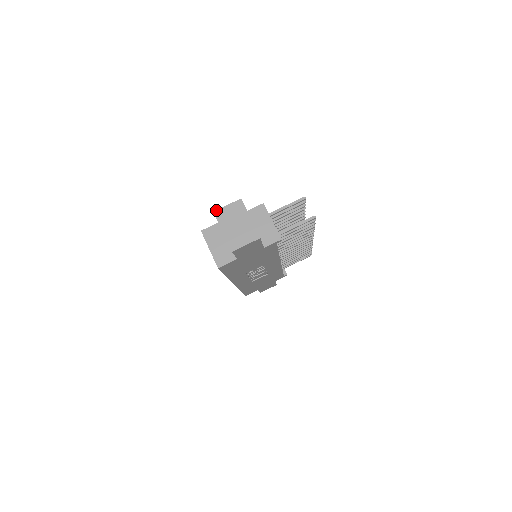
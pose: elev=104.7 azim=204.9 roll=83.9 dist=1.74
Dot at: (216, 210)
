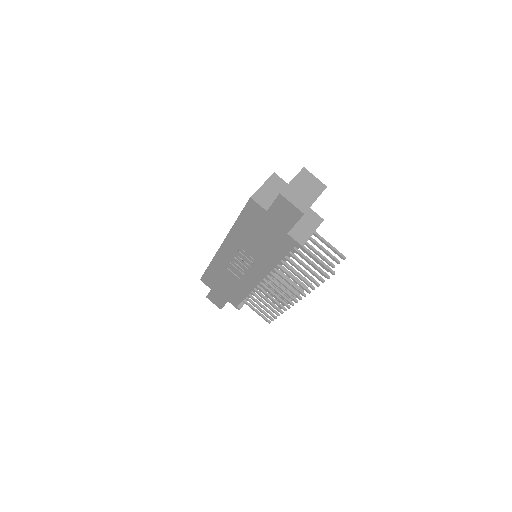
Dot at: (306, 169)
